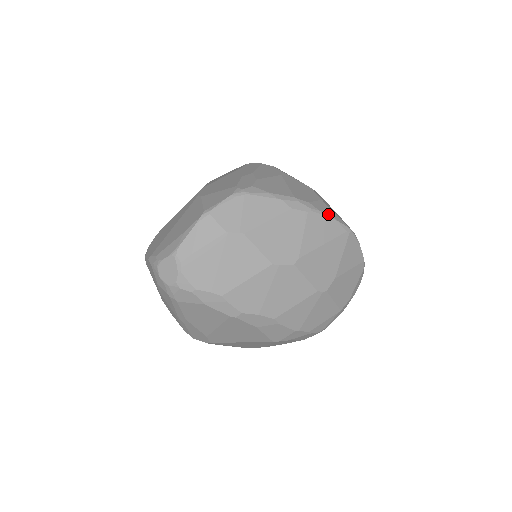
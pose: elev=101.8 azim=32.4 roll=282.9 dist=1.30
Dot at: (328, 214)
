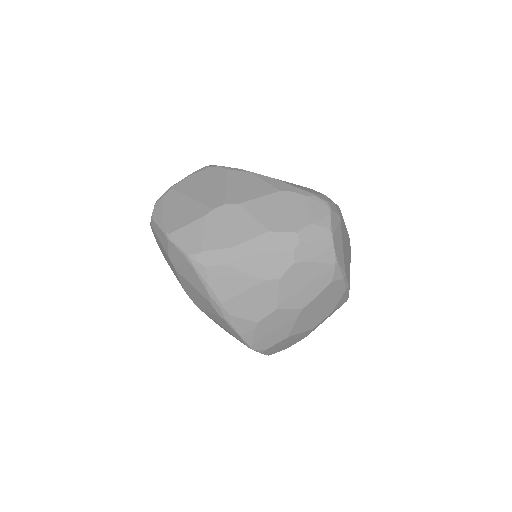
Dot at: (238, 331)
